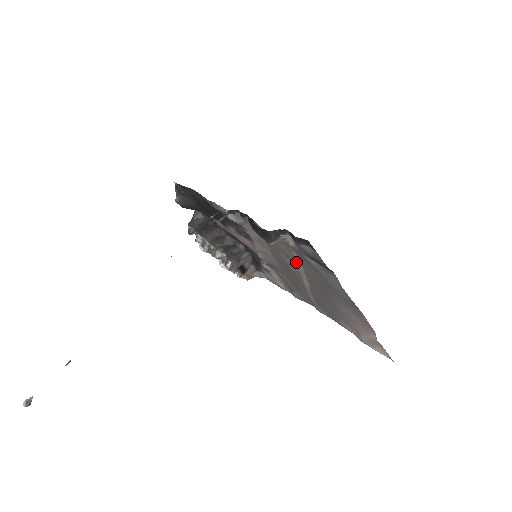
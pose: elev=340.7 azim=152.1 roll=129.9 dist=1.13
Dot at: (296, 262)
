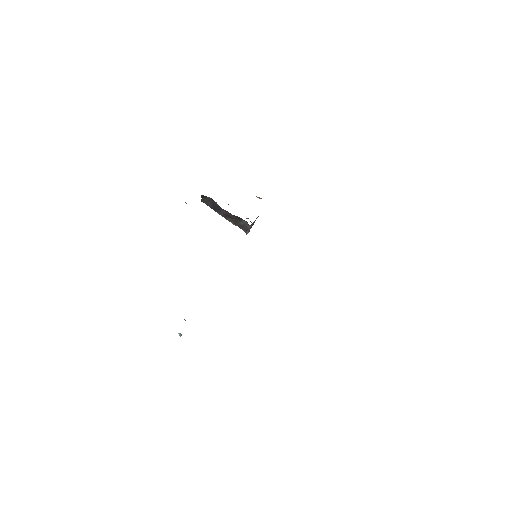
Dot at: occluded
